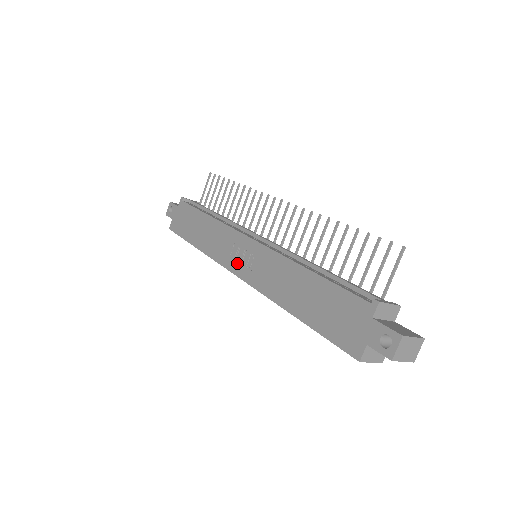
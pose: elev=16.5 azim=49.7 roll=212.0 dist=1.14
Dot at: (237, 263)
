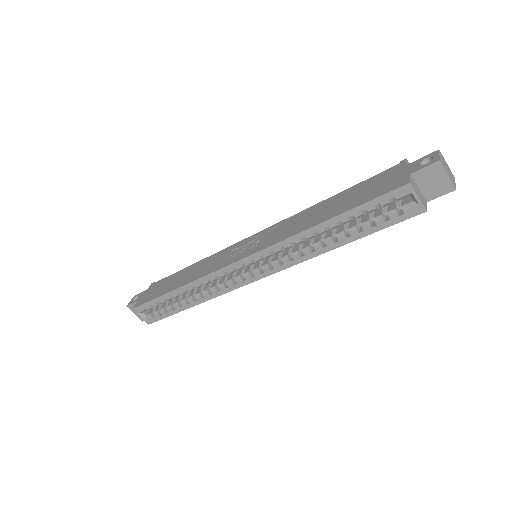
Dot at: (239, 254)
